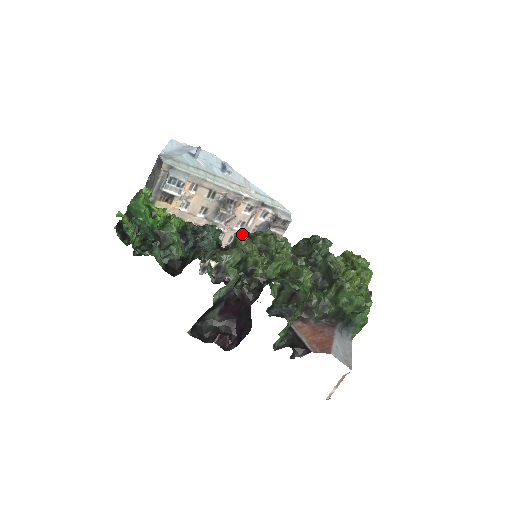
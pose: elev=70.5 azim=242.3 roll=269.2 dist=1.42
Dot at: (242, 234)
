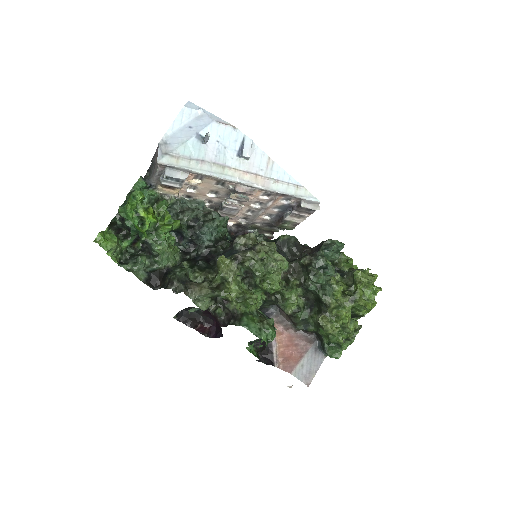
Dot at: (227, 259)
